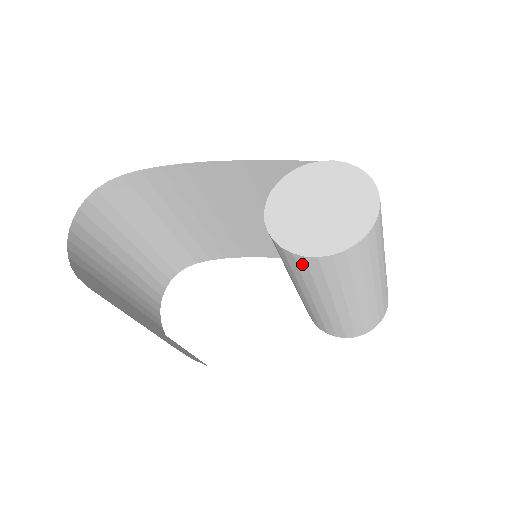
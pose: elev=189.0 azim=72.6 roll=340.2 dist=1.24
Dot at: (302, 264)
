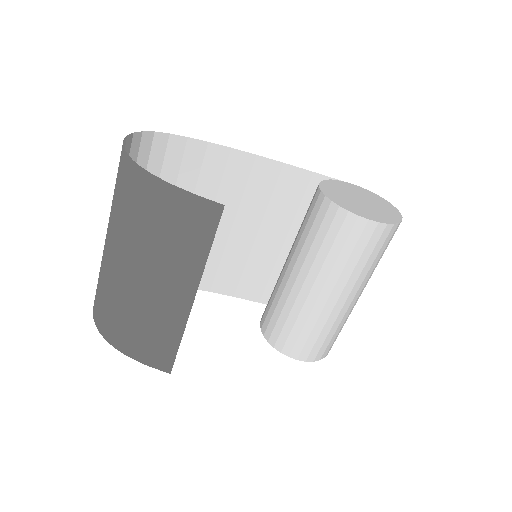
Dot at: (357, 231)
